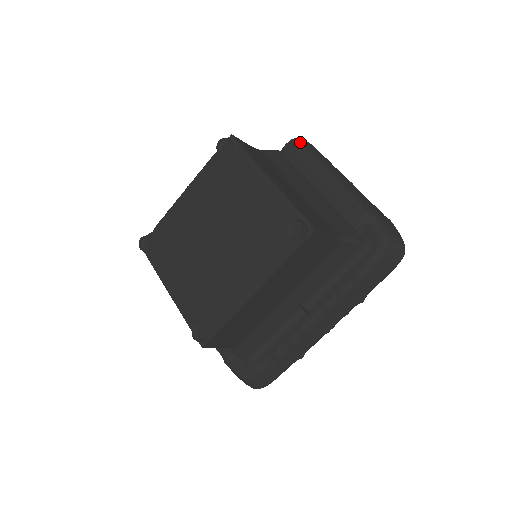
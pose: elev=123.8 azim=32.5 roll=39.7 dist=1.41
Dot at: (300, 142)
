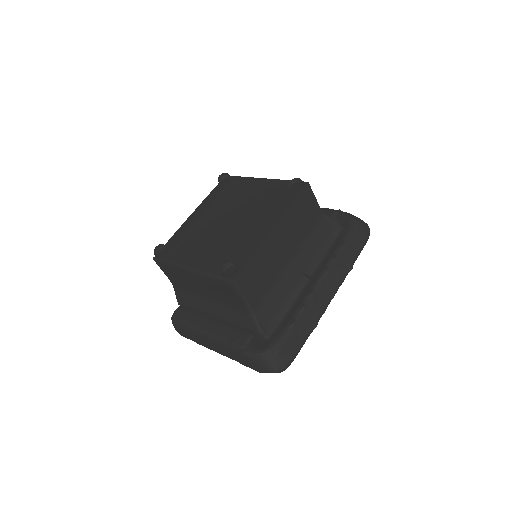
Dot at: occluded
